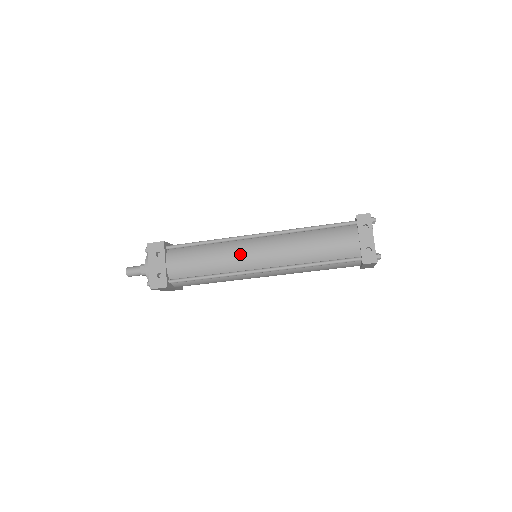
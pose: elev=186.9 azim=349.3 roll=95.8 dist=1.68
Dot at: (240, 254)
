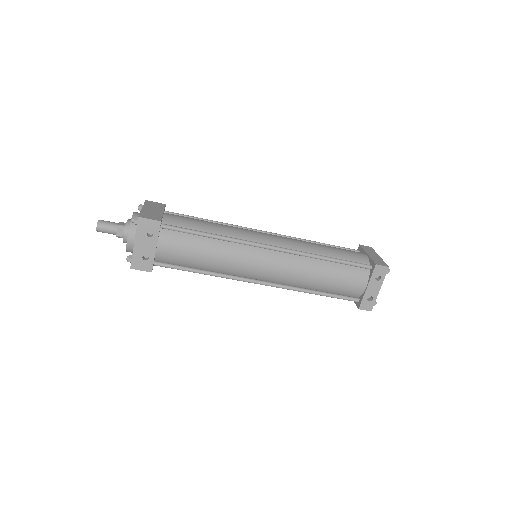
Dot at: (246, 263)
